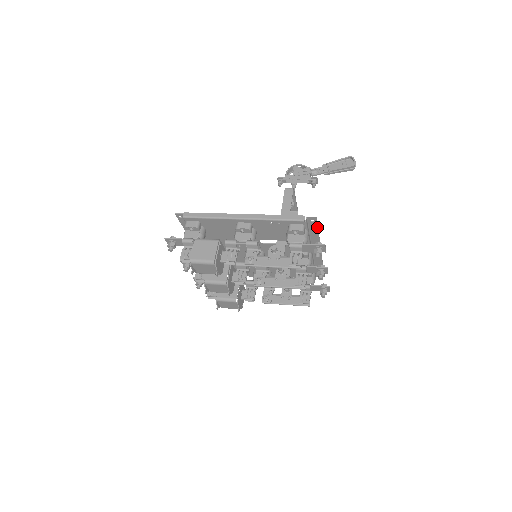
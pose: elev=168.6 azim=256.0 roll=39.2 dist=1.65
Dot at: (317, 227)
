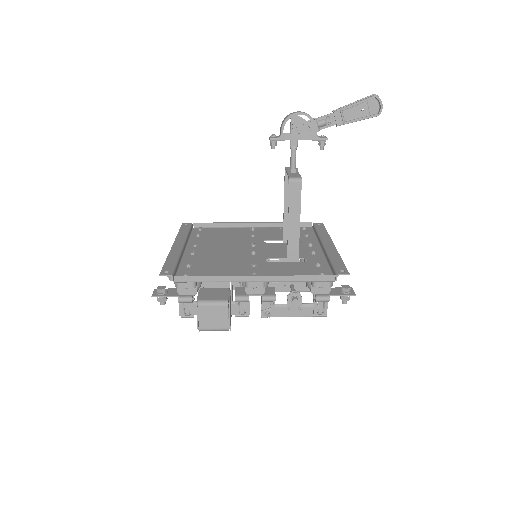
Dot at: (344, 266)
